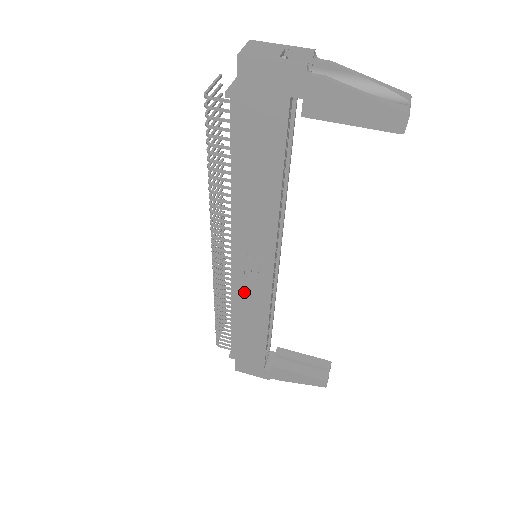
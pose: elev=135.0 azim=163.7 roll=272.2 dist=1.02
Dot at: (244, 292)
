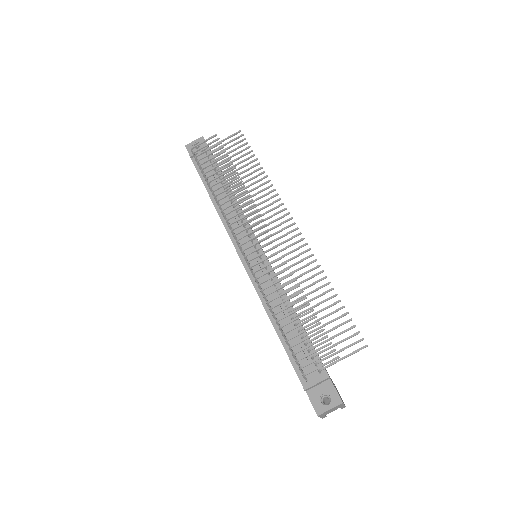
Dot at: occluded
